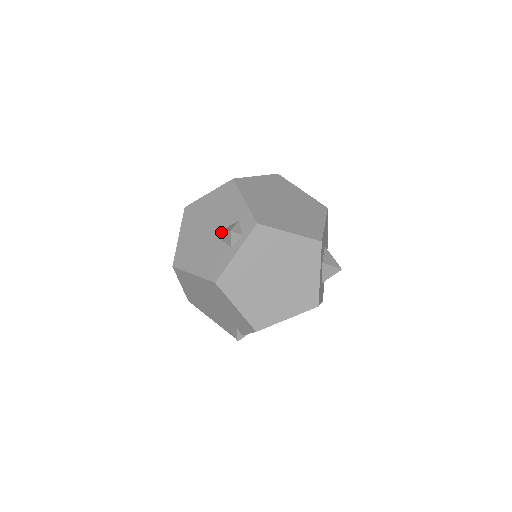
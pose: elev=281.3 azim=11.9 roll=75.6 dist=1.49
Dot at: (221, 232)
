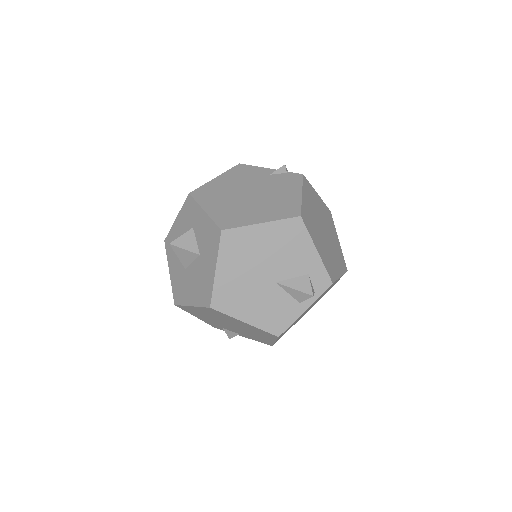
Dot at: (290, 286)
